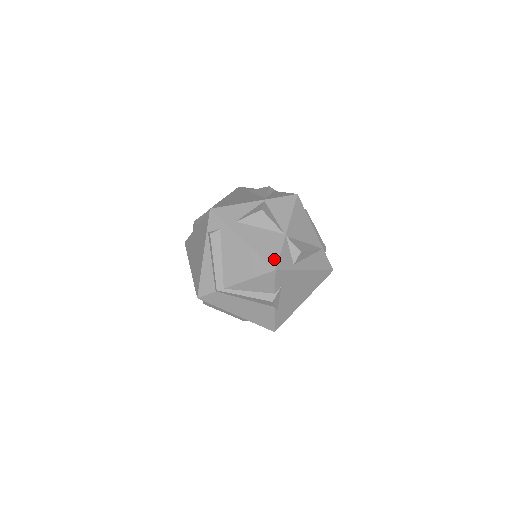
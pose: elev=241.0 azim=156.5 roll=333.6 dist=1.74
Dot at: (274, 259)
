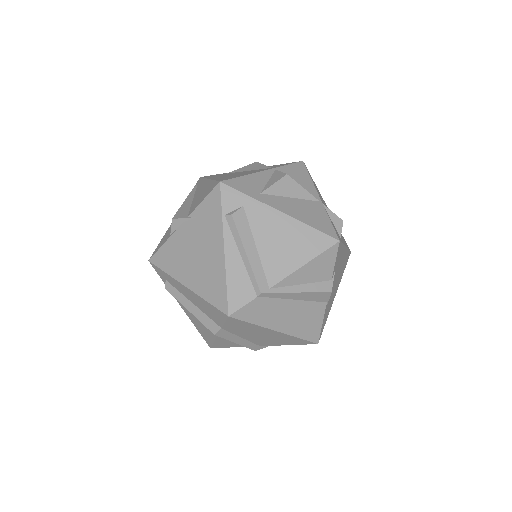
Dot at: (330, 229)
